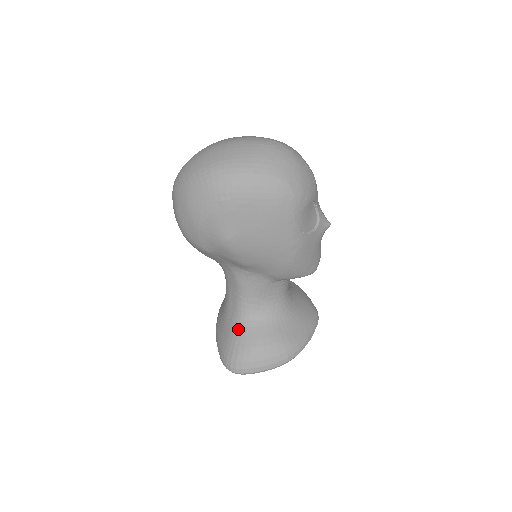
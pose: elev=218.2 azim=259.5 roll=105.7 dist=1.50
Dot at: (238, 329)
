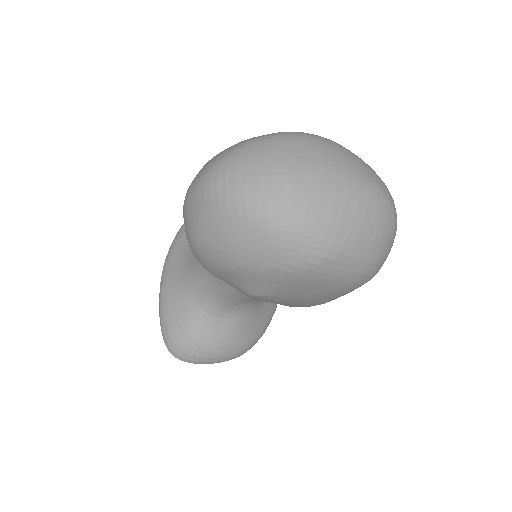
Dot at: (199, 320)
